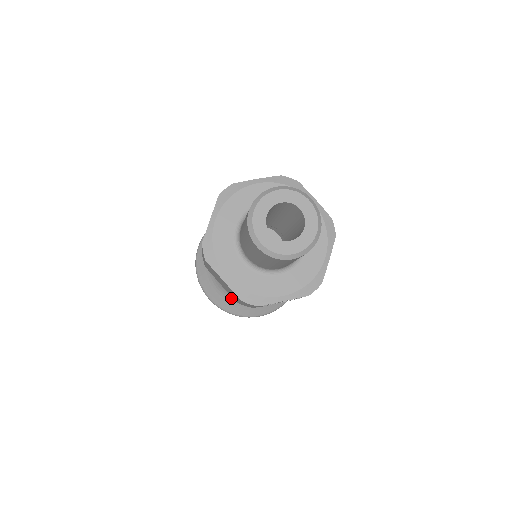
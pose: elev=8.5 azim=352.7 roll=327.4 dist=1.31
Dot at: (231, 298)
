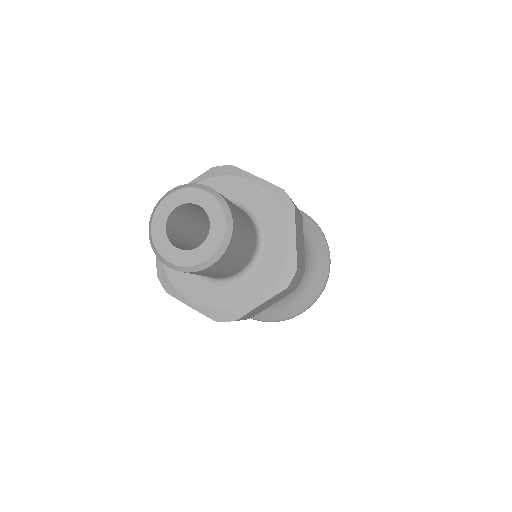
Dot at: occluded
